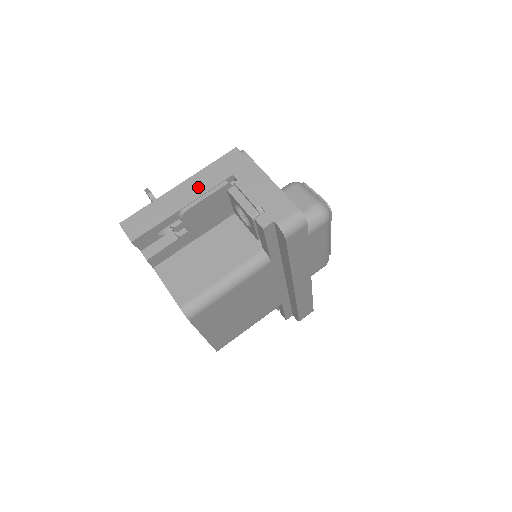
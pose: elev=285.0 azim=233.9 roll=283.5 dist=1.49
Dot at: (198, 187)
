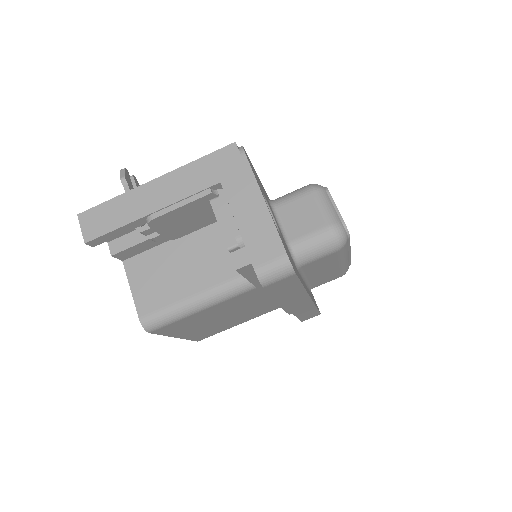
Dot at: (175, 189)
